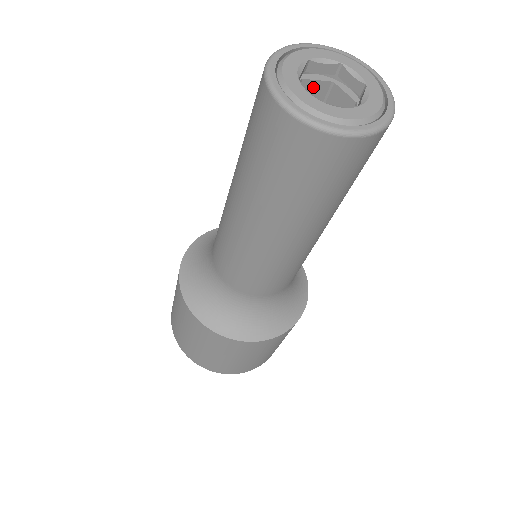
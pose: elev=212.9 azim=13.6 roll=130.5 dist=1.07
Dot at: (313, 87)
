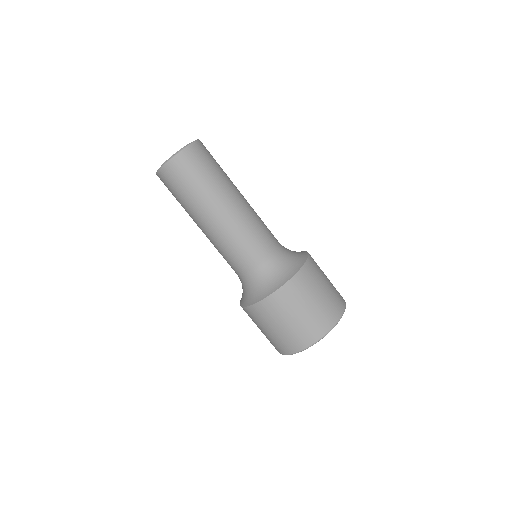
Dot at: occluded
